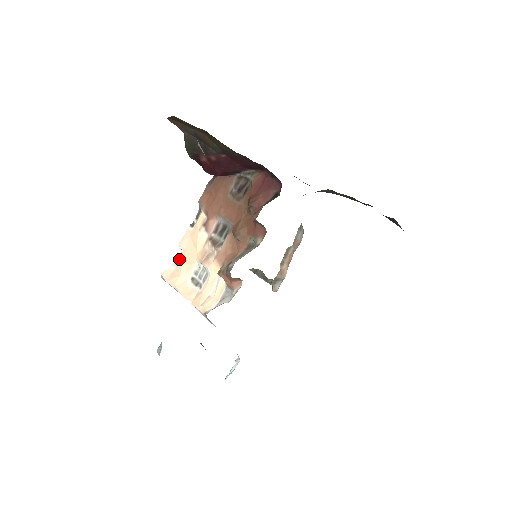
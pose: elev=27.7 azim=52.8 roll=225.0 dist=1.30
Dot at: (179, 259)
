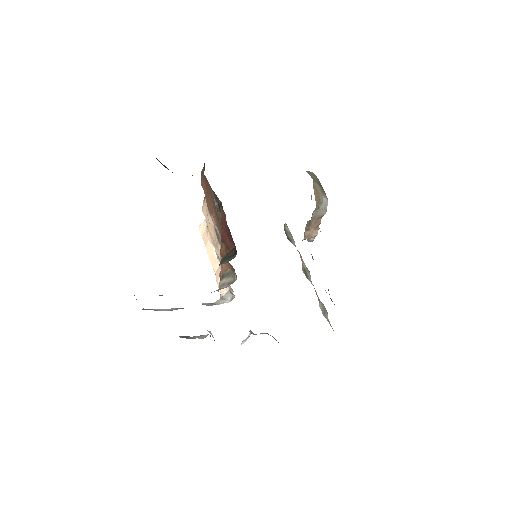
Dot at: (206, 222)
